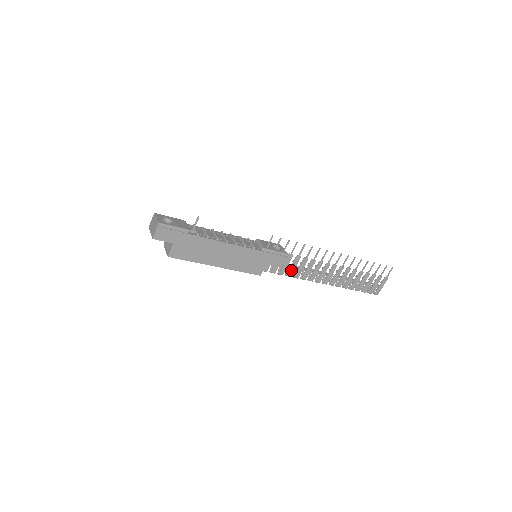
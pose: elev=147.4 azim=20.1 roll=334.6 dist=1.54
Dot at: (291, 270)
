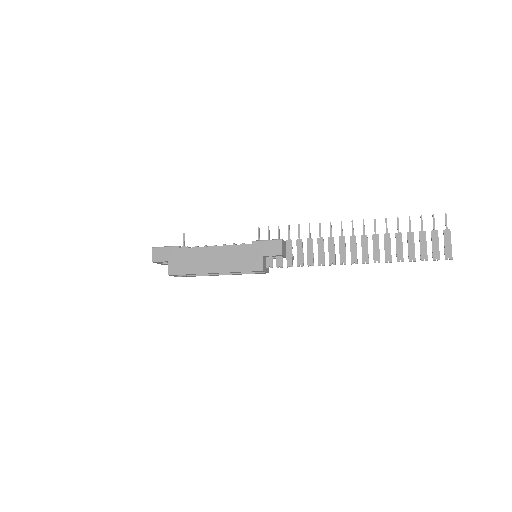
Dot at: (299, 258)
